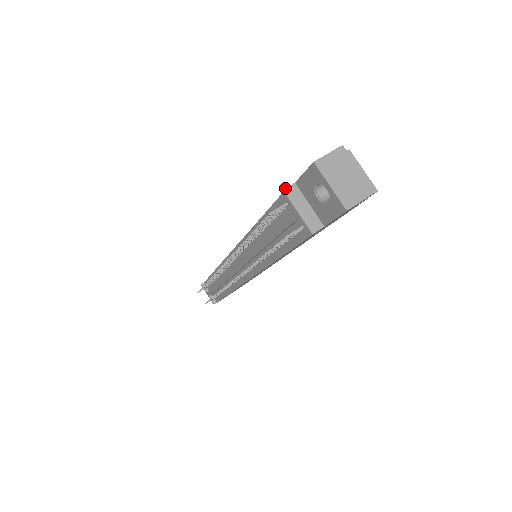
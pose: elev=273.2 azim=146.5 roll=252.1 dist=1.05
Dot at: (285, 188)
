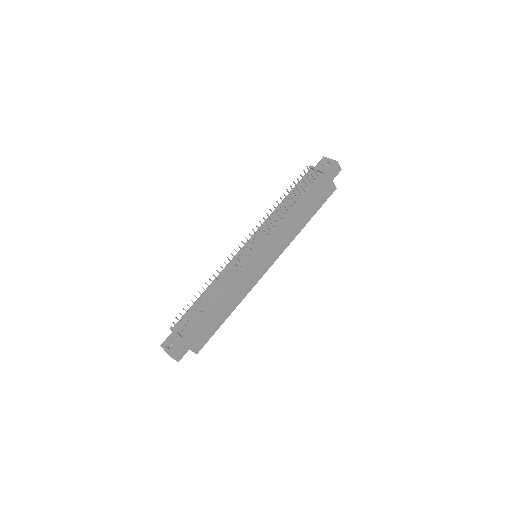
Dot at: (311, 166)
